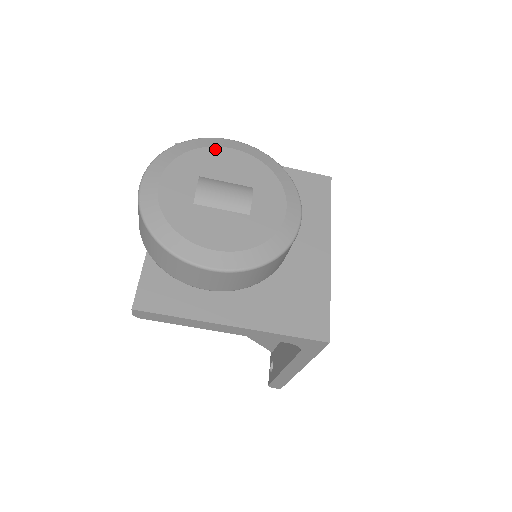
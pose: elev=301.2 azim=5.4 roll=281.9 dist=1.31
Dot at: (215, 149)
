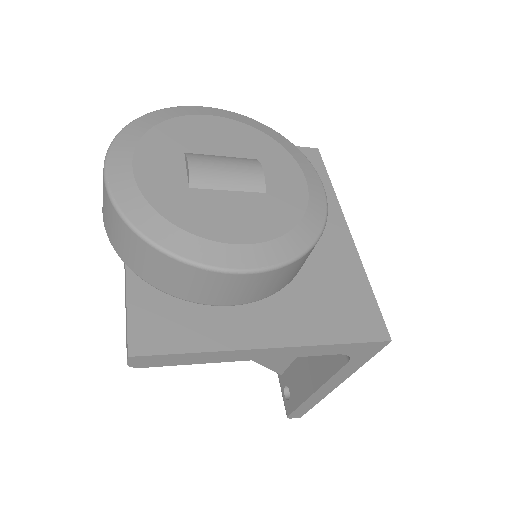
Dot at: (193, 118)
